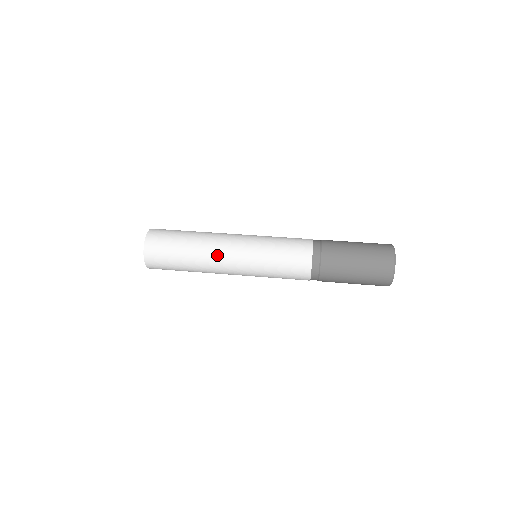
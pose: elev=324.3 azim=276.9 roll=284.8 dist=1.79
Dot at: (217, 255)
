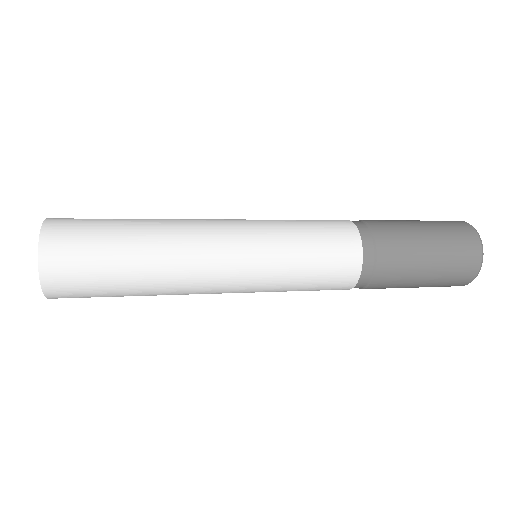
Dot at: (195, 235)
